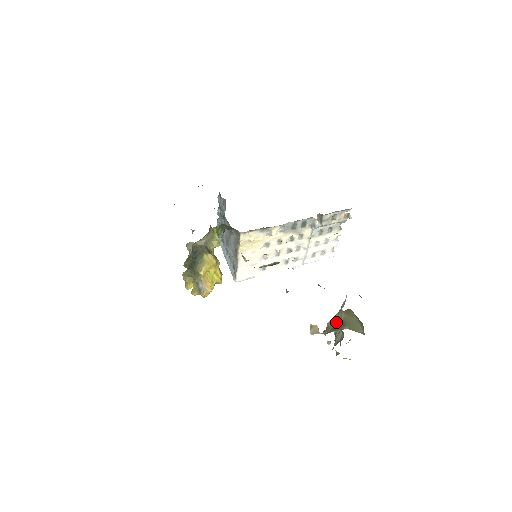
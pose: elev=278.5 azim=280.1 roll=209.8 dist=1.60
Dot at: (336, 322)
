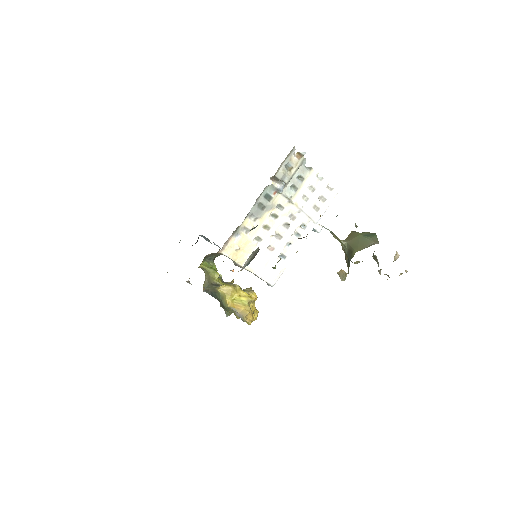
Dot at: (346, 254)
